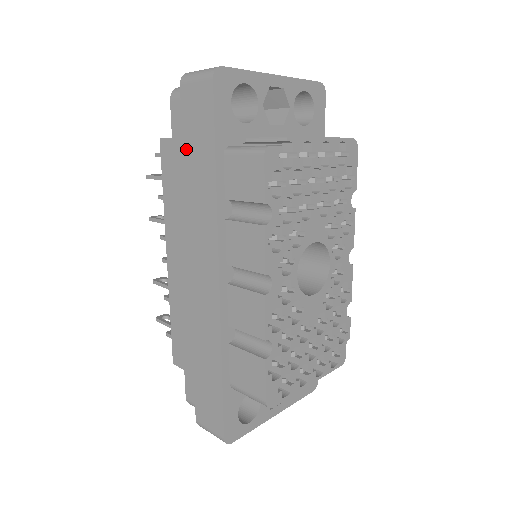
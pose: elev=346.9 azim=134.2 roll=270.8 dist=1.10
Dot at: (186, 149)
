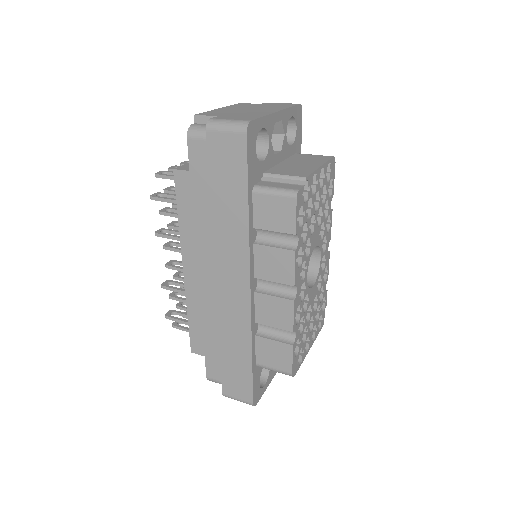
Dot at: (213, 187)
